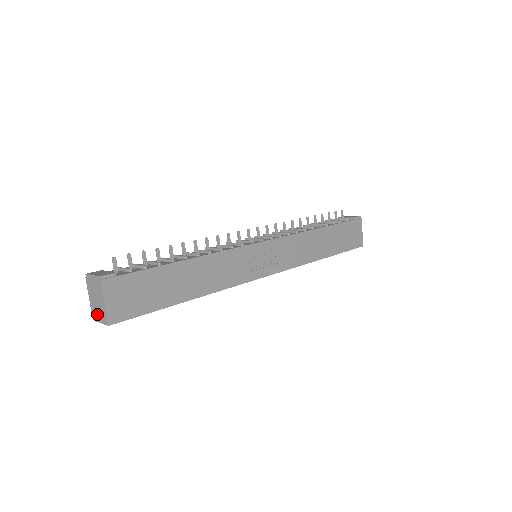
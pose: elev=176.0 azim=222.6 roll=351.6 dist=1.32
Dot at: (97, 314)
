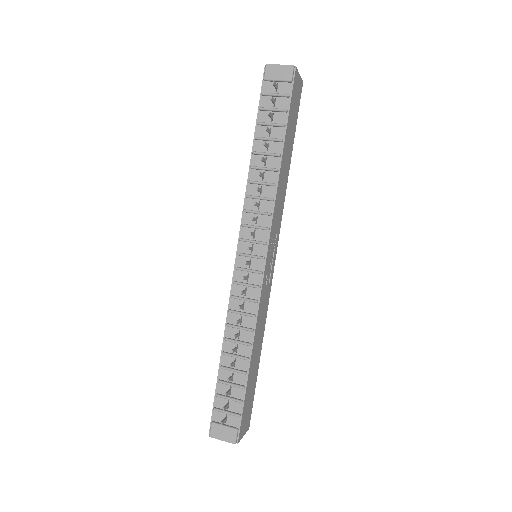
Dot at: occluded
